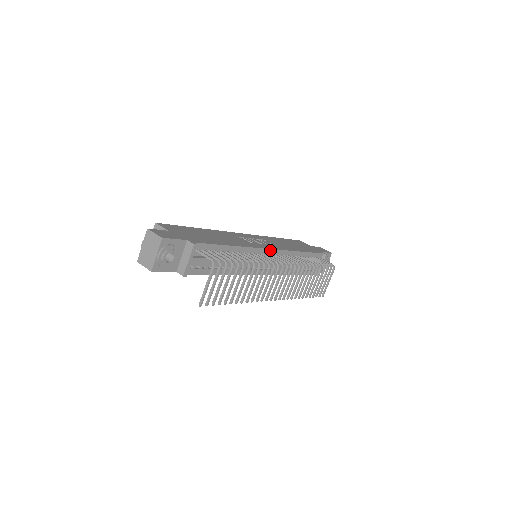
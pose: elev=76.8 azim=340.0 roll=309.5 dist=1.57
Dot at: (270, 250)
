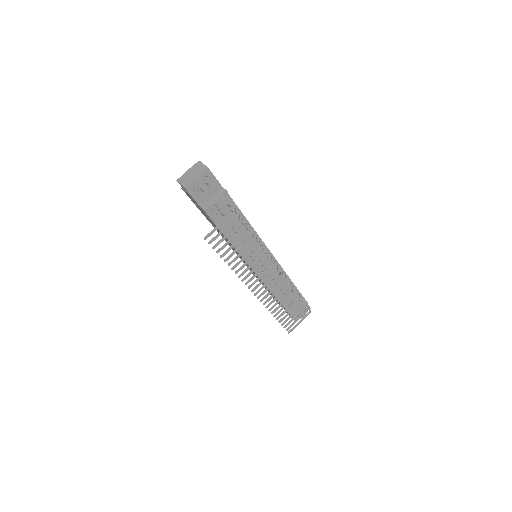
Dot at: (271, 254)
